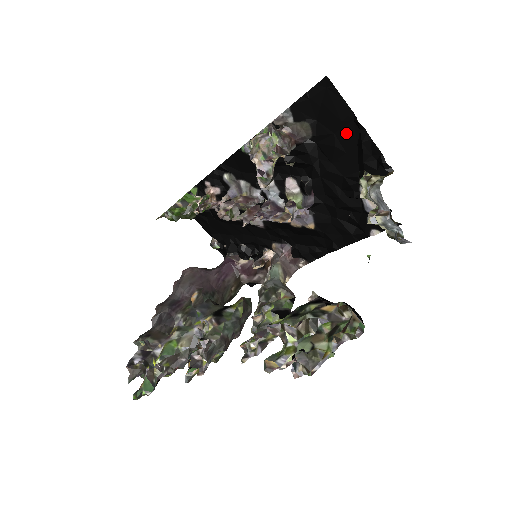
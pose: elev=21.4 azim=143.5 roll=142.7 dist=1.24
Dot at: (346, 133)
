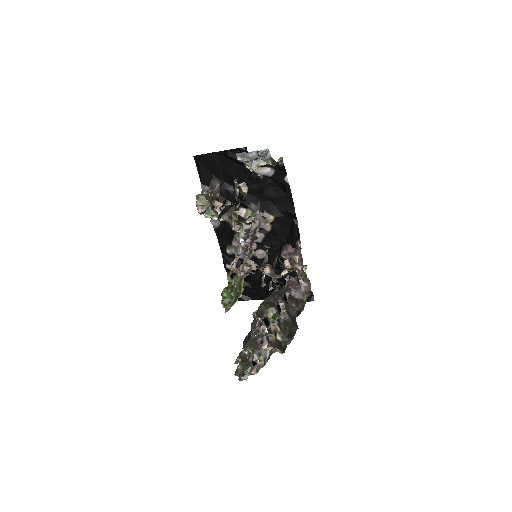
Dot at: (223, 162)
